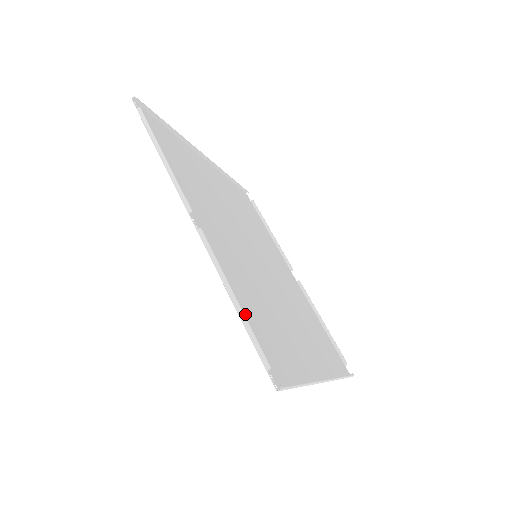
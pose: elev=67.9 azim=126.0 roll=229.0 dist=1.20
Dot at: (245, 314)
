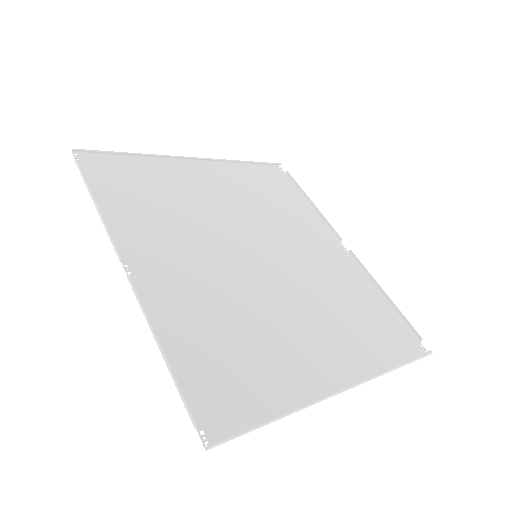
Dot at: (183, 359)
